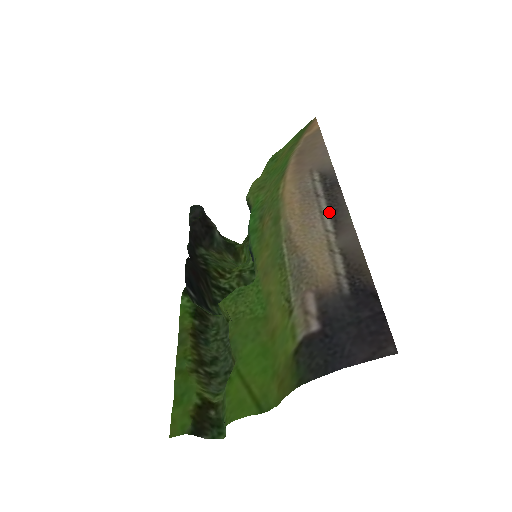
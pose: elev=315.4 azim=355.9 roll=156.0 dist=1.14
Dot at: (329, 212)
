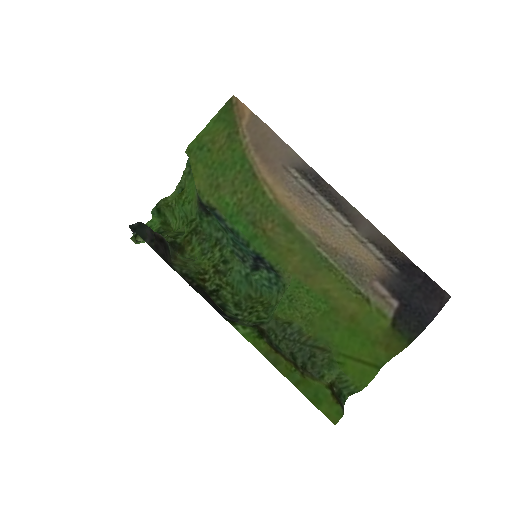
Dot at: (335, 208)
